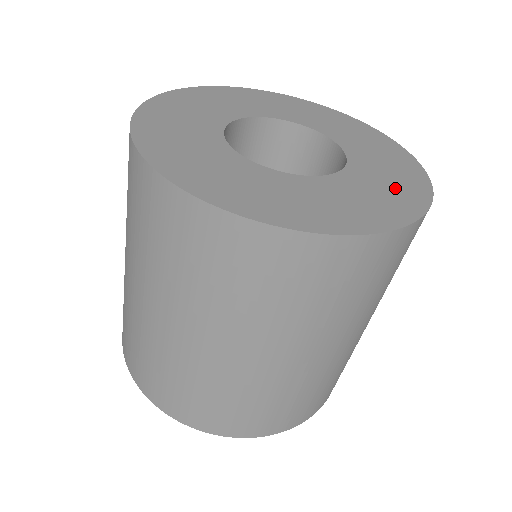
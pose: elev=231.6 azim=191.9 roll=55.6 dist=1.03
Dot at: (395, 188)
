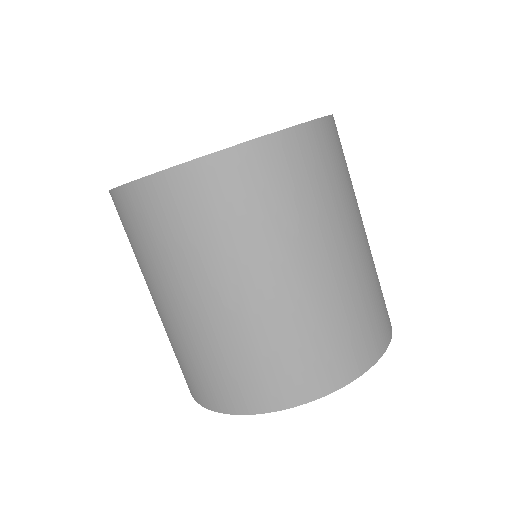
Dot at: occluded
